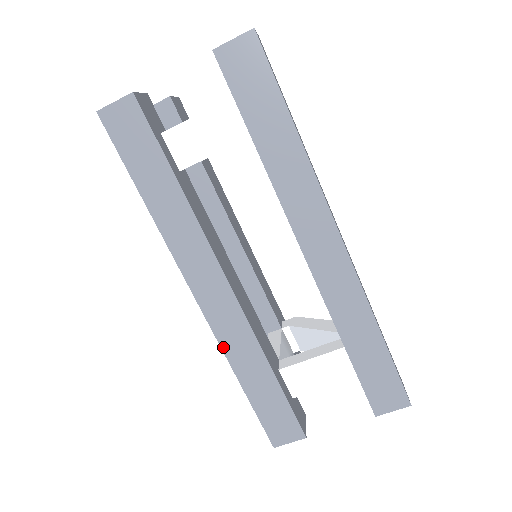
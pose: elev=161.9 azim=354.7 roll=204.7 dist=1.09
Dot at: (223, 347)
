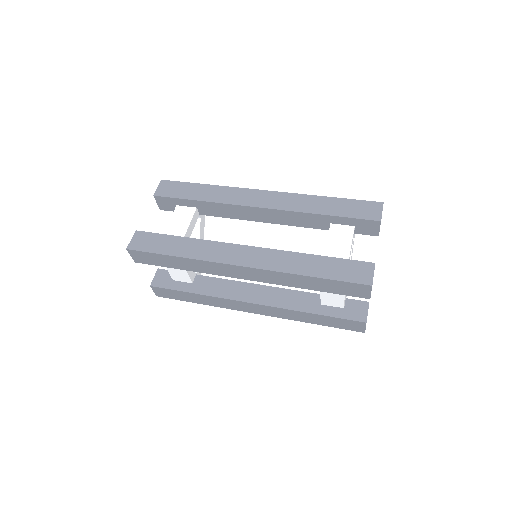
Dot at: (279, 271)
